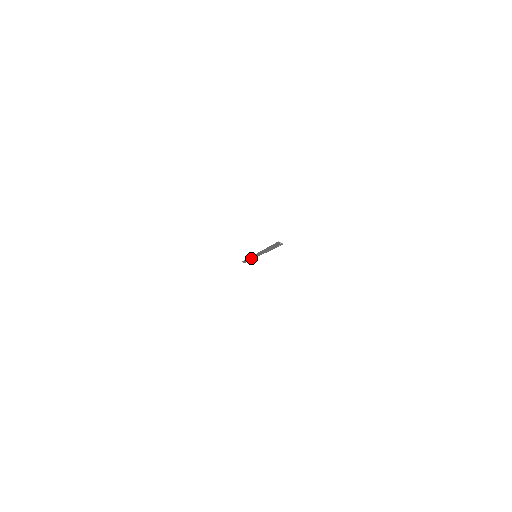
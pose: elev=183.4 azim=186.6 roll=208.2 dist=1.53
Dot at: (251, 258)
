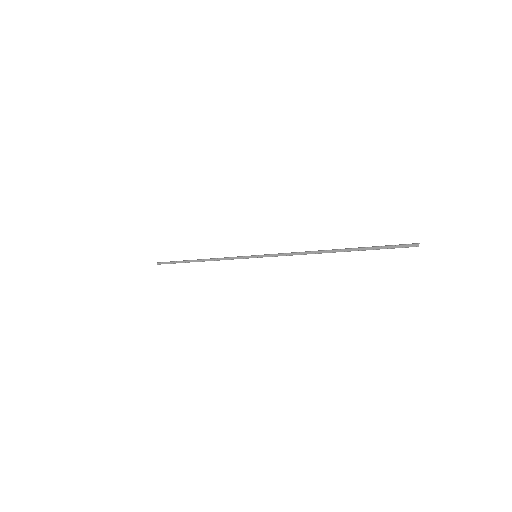
Dot at: (225, 259)
